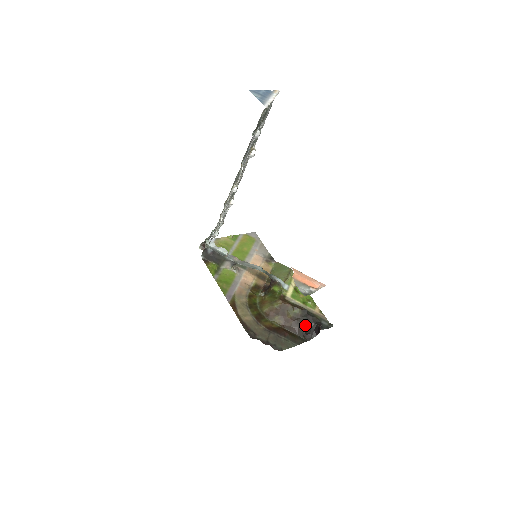
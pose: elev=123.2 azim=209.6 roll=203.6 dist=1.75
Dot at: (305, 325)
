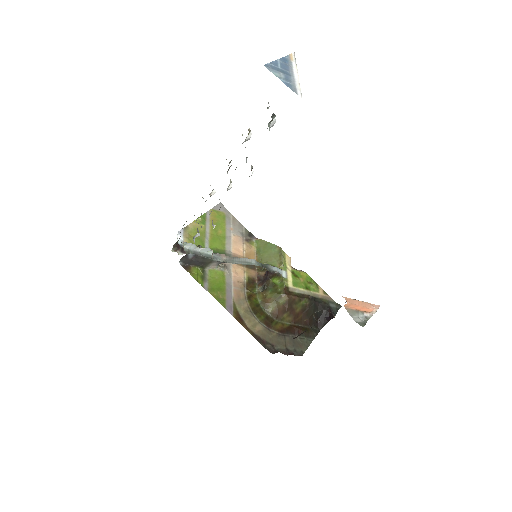
Dot at: (315, 314)
